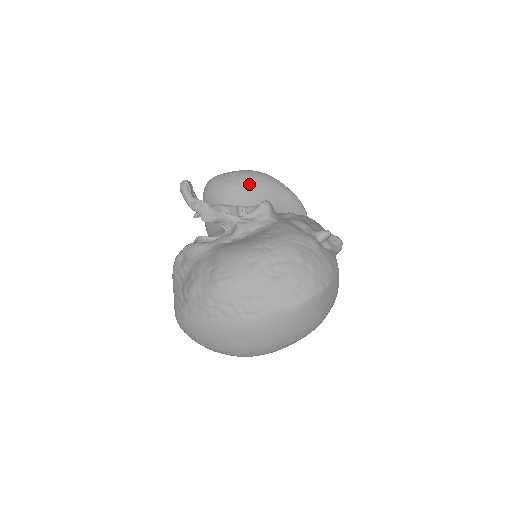
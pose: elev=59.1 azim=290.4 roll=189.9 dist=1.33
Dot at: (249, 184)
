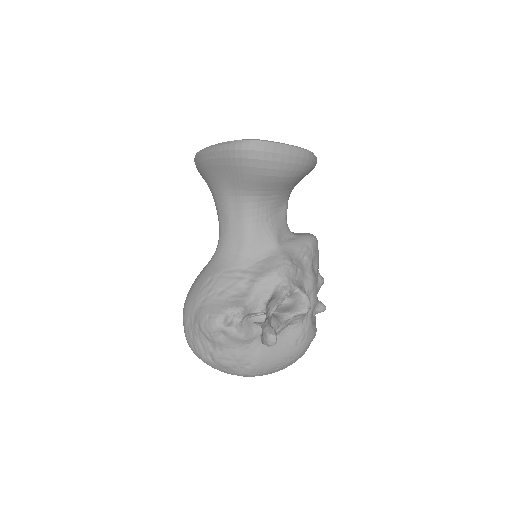
Dot at: (292, 176)
